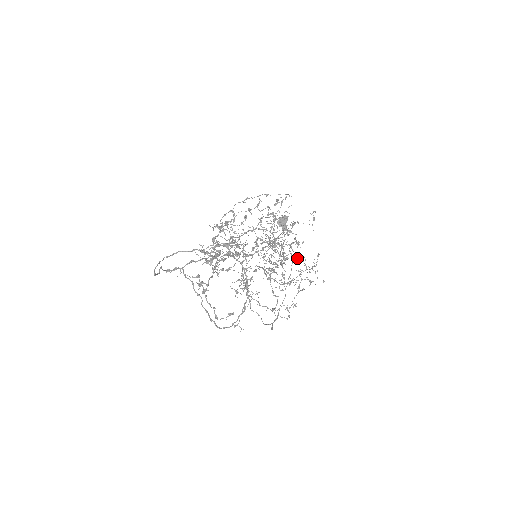
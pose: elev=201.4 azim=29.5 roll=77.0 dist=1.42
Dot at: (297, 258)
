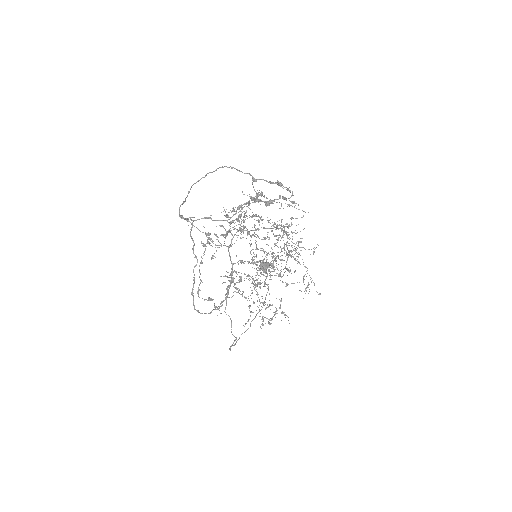
Dot at: occluded
